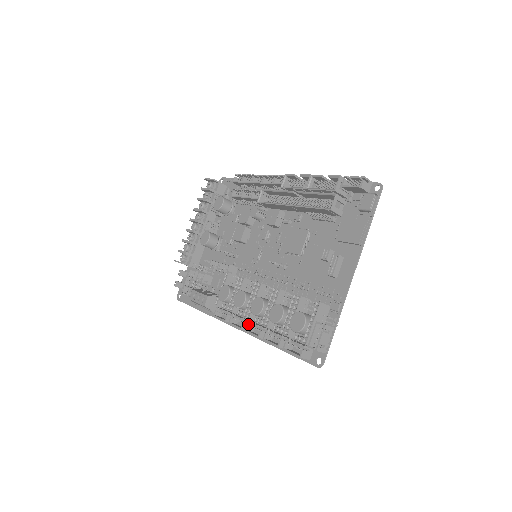
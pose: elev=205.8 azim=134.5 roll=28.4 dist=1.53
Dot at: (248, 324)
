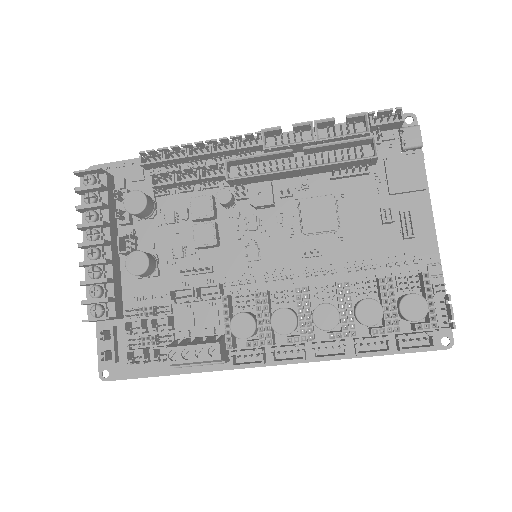
Dot at: (312, 348)
